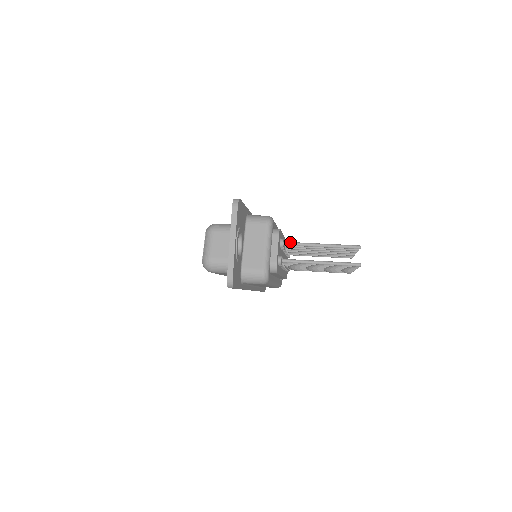
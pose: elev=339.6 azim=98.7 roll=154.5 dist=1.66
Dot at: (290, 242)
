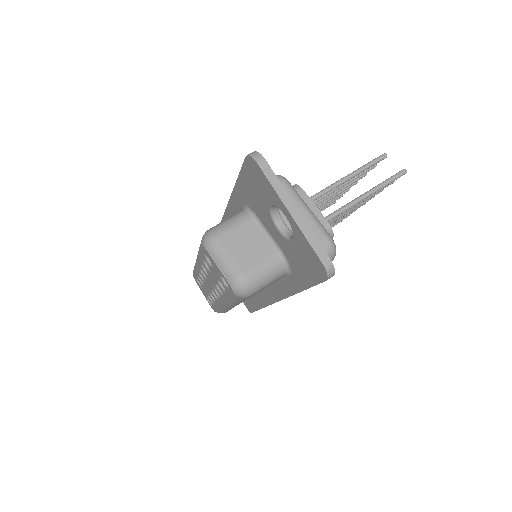
Dot at: (310, 197)
